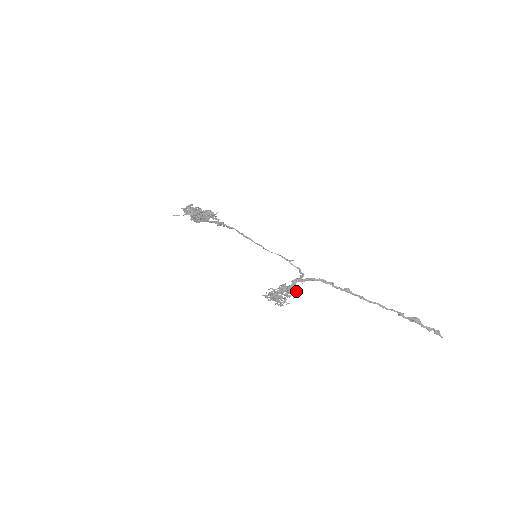
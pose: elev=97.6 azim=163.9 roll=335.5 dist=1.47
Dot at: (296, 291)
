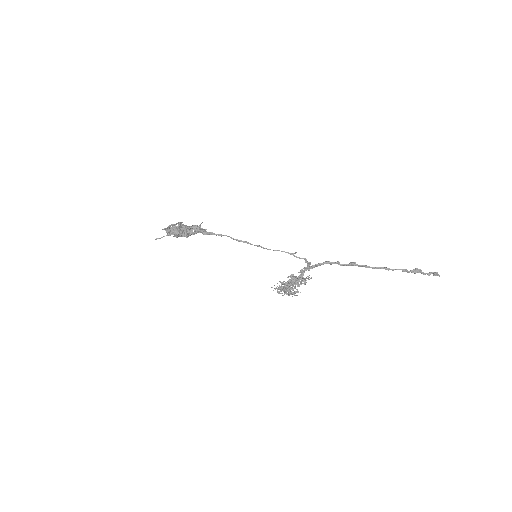
Dot at: (306, 280)
